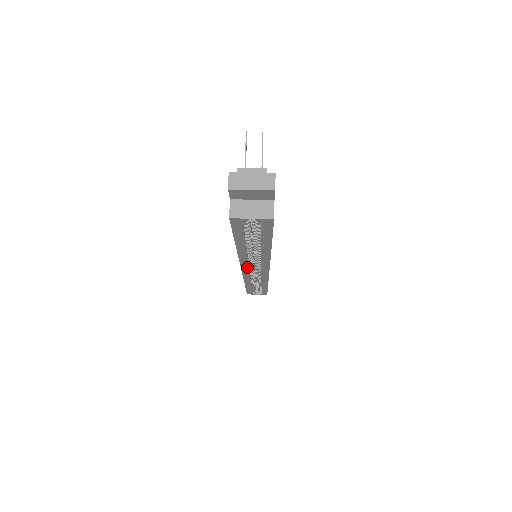
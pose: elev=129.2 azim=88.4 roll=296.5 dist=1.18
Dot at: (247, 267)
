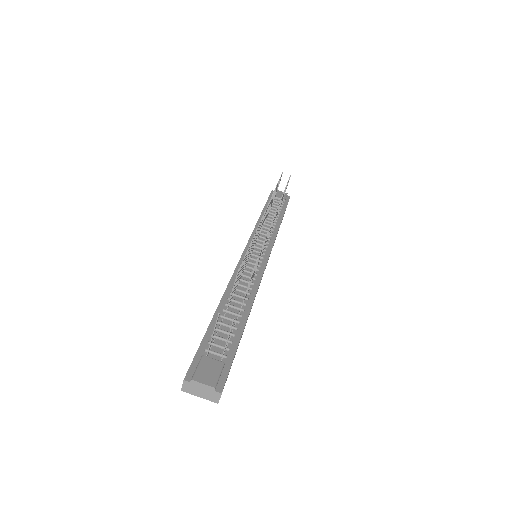
Dot at: occluded
